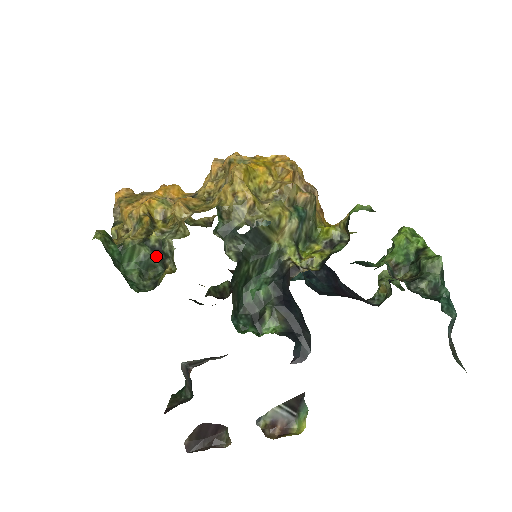
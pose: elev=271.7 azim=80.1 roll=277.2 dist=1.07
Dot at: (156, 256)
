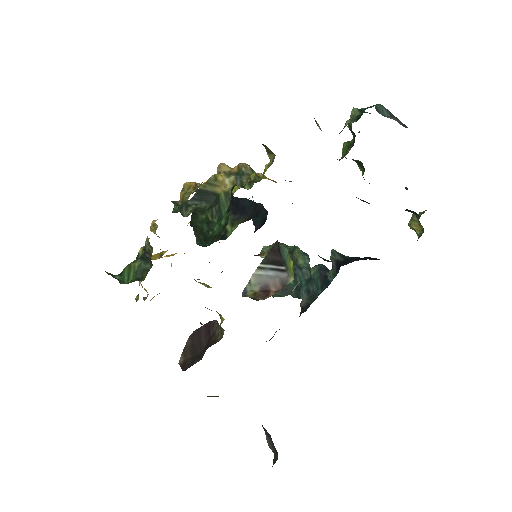
Dot at: (145, 260)
